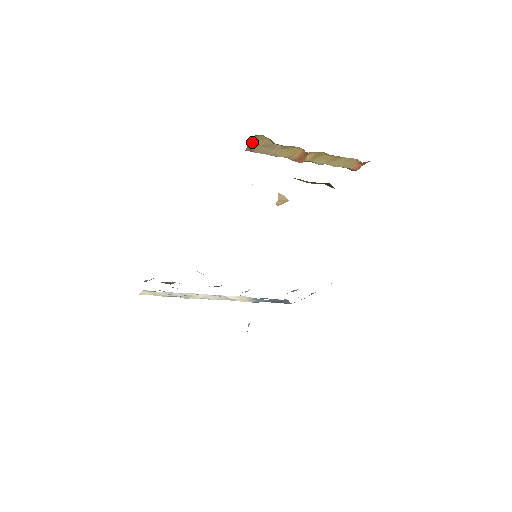
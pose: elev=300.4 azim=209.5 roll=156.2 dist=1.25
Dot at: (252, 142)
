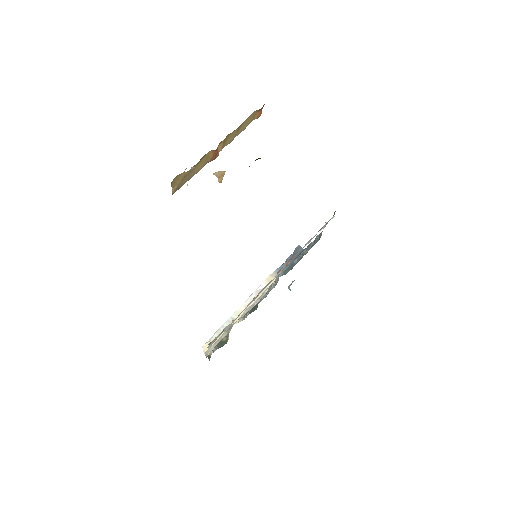
Dot at: (173, 187)
